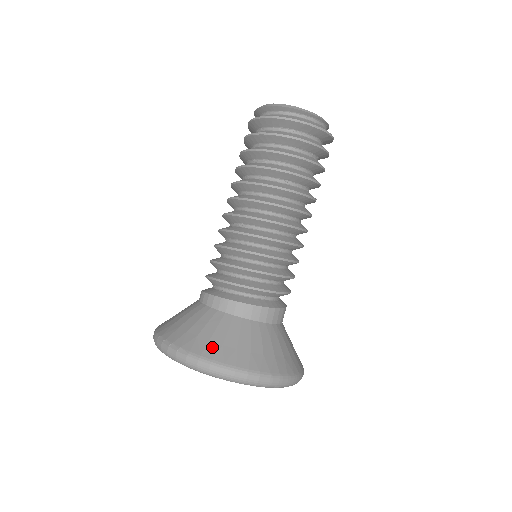
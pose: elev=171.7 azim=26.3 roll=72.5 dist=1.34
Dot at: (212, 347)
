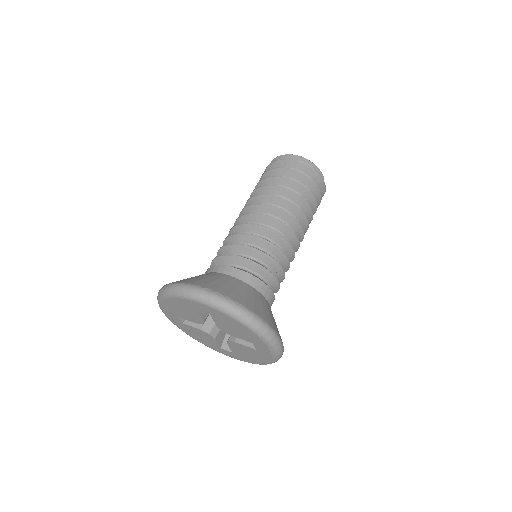
Dot at: (258, 309)
